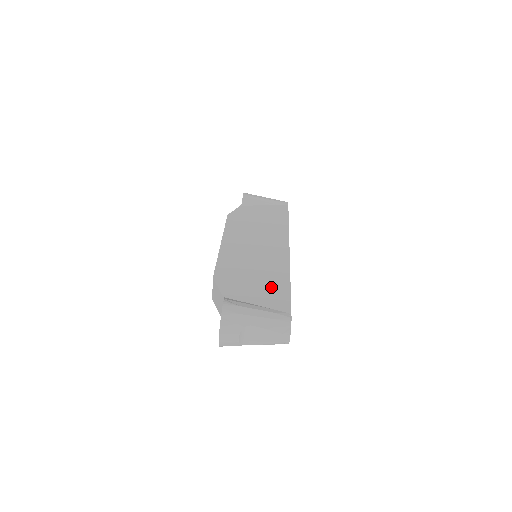
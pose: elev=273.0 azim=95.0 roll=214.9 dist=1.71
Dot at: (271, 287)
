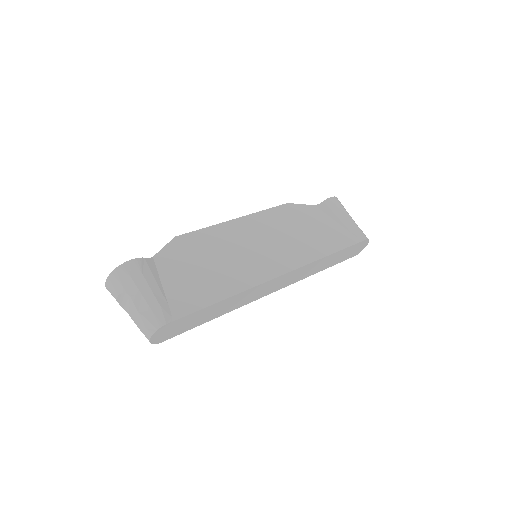
Dot at: (202, 286)
